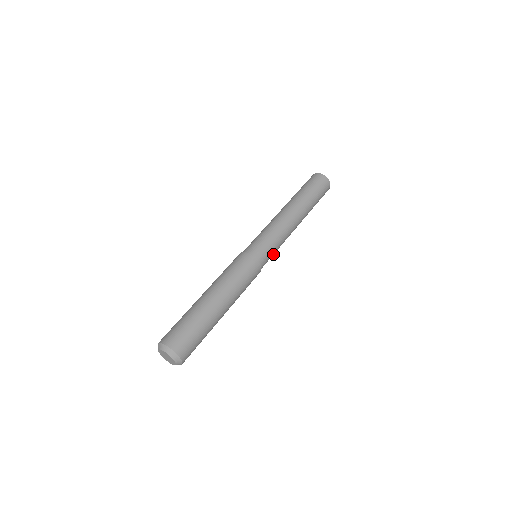
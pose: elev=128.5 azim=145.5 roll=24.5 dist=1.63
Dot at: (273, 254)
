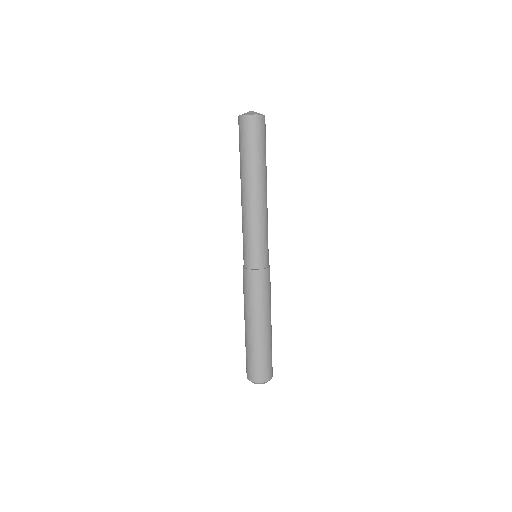
Dot at: occluded
